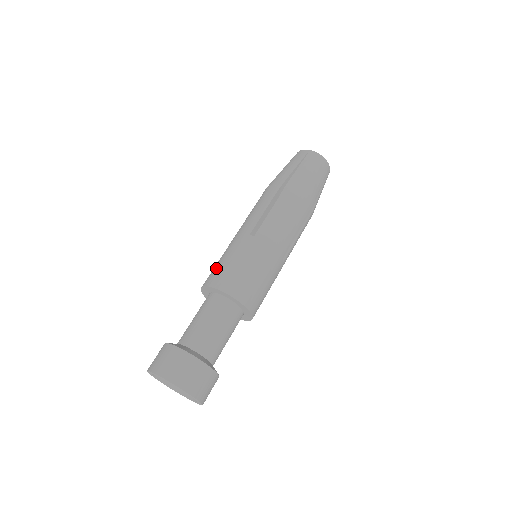
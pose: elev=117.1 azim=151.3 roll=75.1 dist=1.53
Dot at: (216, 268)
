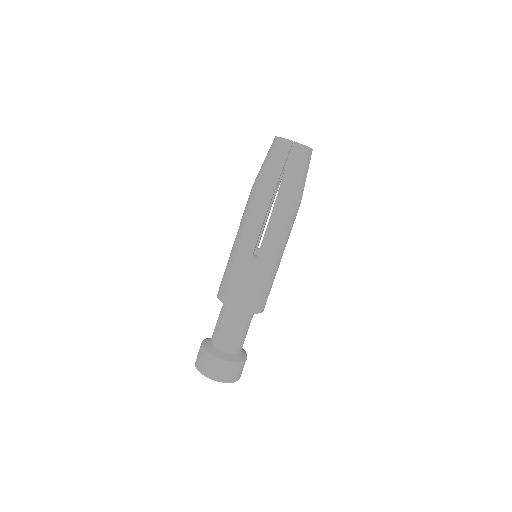
Dot at: (229, 286)
